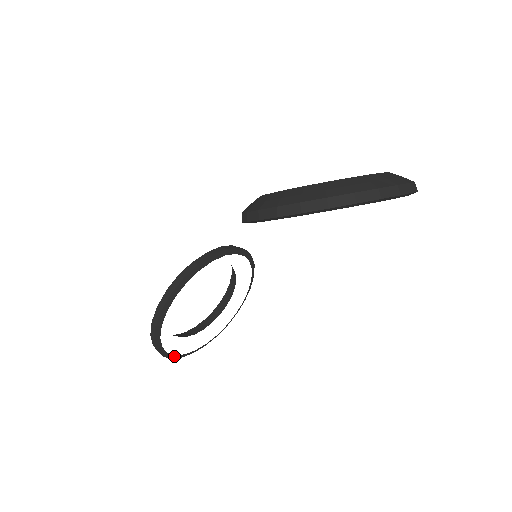
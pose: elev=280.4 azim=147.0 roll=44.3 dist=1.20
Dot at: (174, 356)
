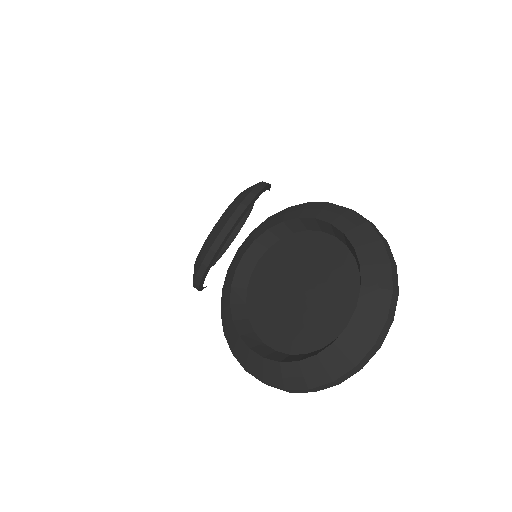
Dot at: occluded
